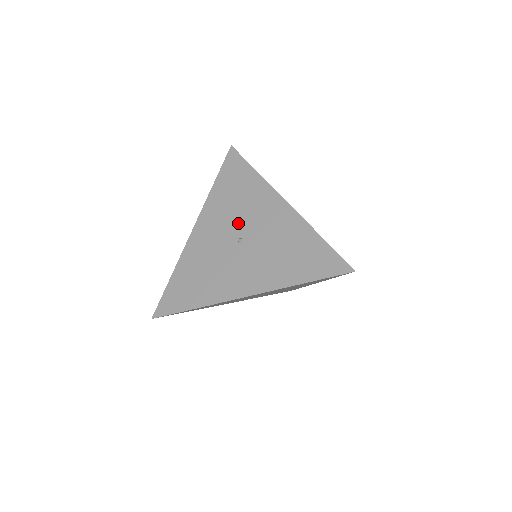
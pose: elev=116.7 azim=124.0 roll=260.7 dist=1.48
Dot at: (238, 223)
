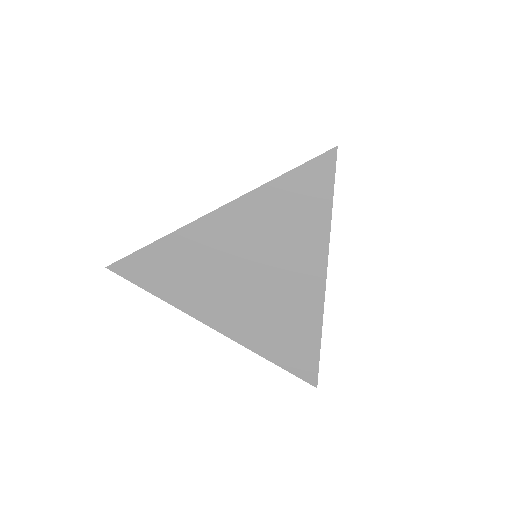
Dot at: occluded
